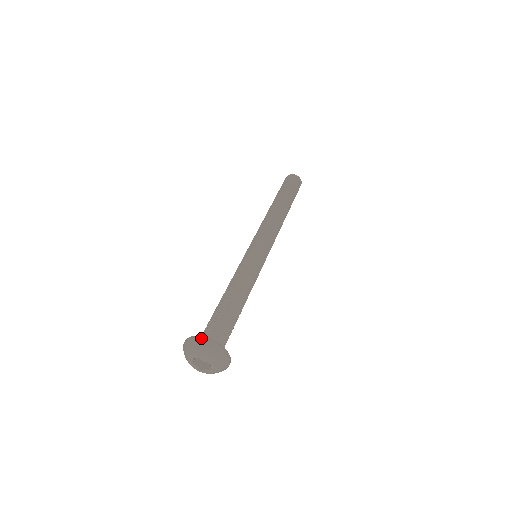
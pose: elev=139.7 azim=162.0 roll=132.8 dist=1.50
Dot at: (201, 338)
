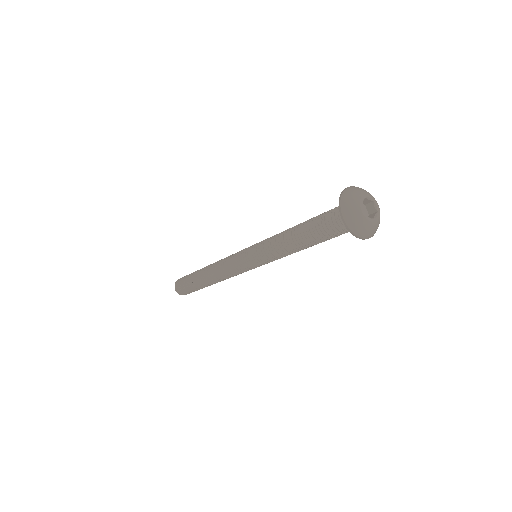
Dot at: occluded
